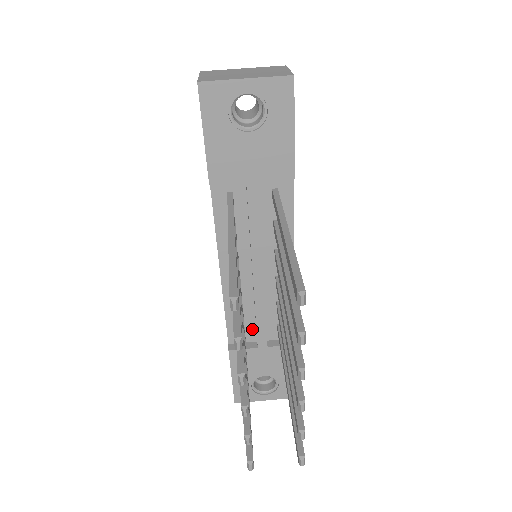
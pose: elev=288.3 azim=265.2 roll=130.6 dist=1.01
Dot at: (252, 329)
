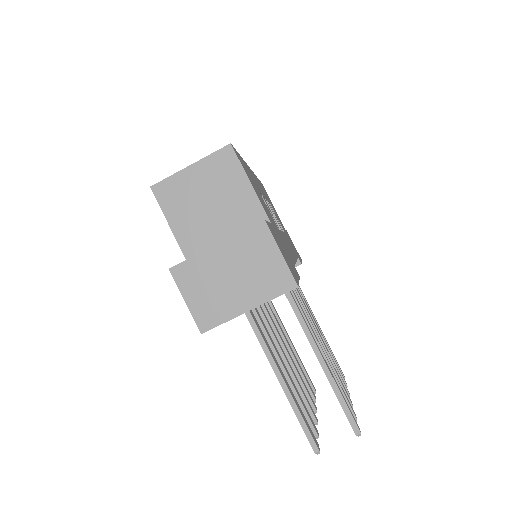
Dot at: occluded
